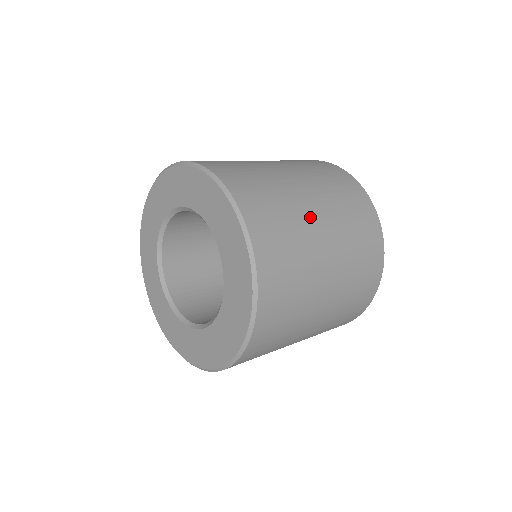
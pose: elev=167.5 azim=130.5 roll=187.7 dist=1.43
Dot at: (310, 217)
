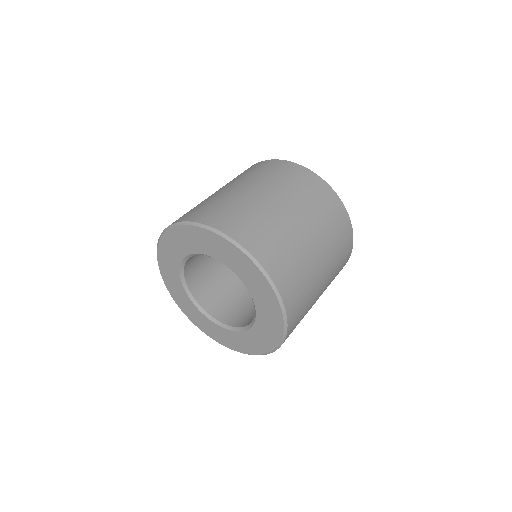
Dot at: (313, 258)
